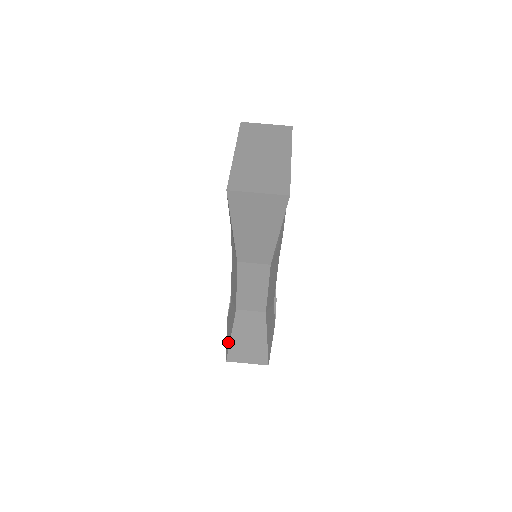
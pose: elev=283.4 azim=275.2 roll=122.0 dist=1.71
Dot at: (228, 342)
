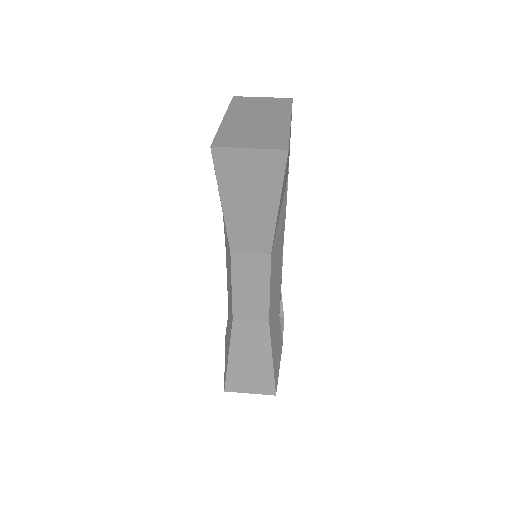
Dot at: (226, 366)
